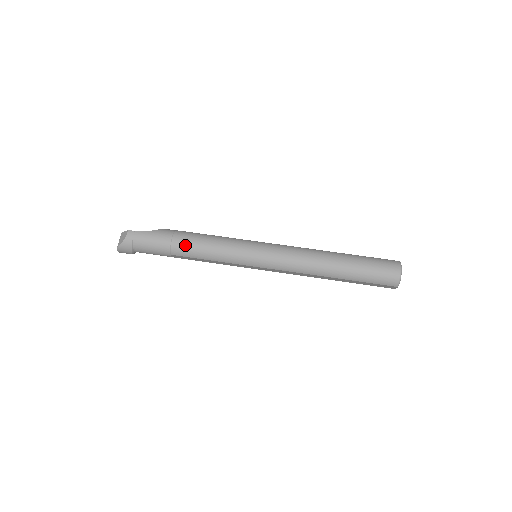
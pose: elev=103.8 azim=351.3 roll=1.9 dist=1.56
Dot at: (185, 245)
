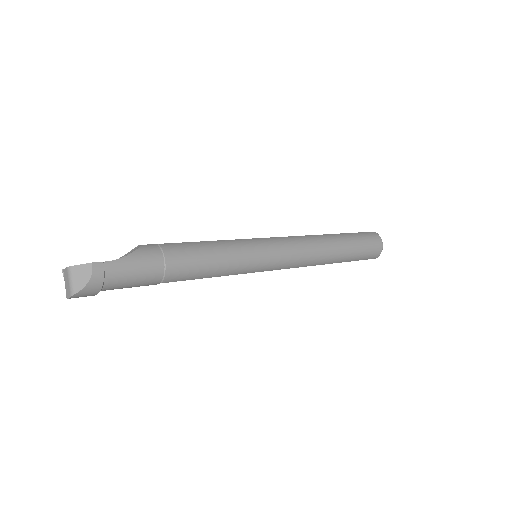
Dot at: (185, 266)
